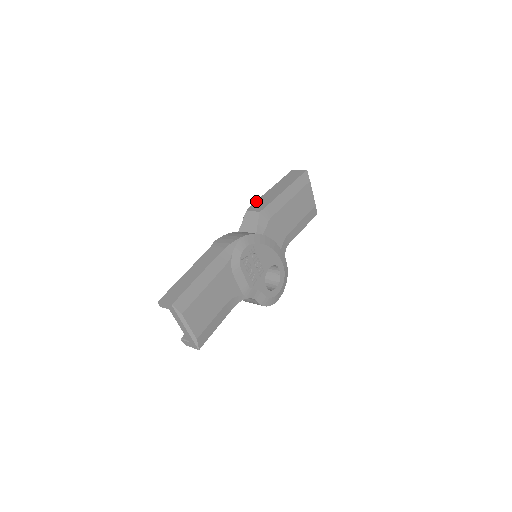
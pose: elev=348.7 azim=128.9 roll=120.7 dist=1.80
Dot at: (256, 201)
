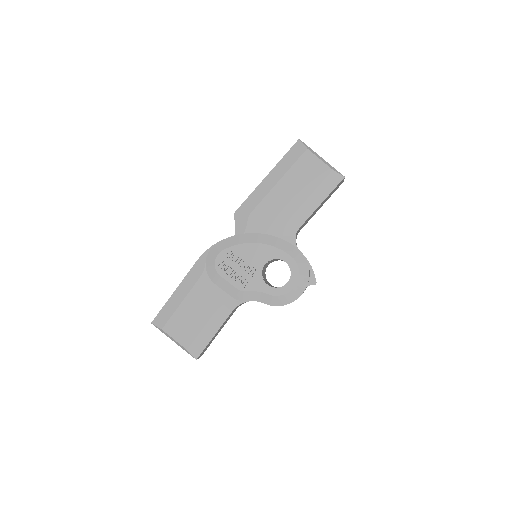
Dot at: occluded
